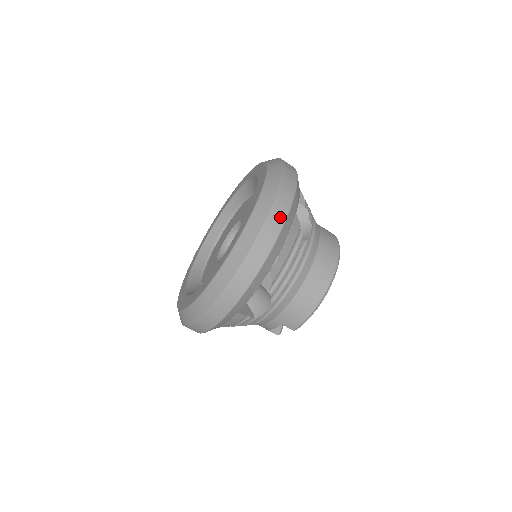
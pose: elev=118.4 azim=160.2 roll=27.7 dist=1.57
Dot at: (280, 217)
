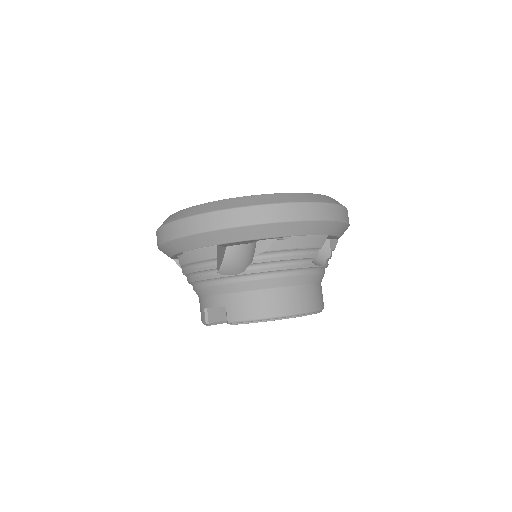
Dot at: (322, 214)
